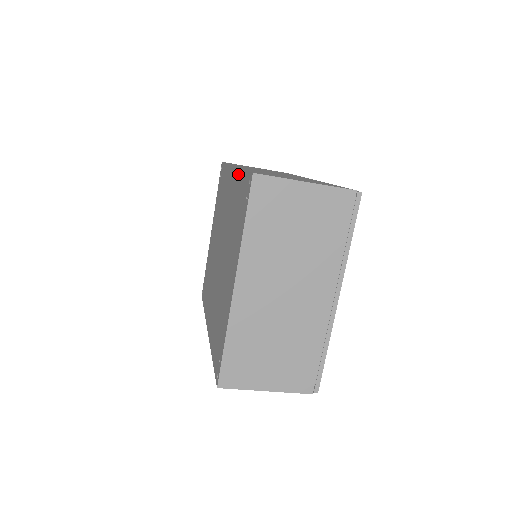
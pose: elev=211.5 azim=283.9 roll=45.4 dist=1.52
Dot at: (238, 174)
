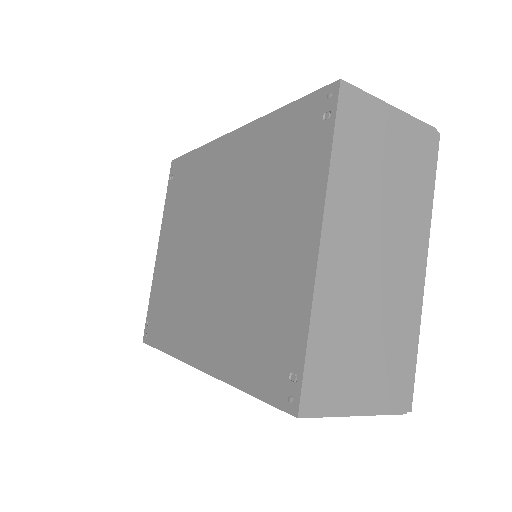
Dot at: (262, 123)
